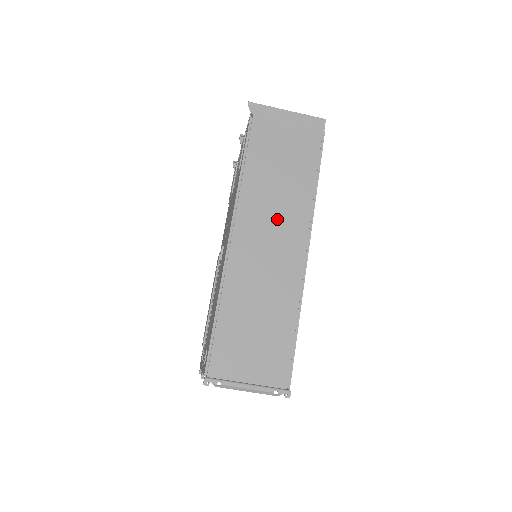
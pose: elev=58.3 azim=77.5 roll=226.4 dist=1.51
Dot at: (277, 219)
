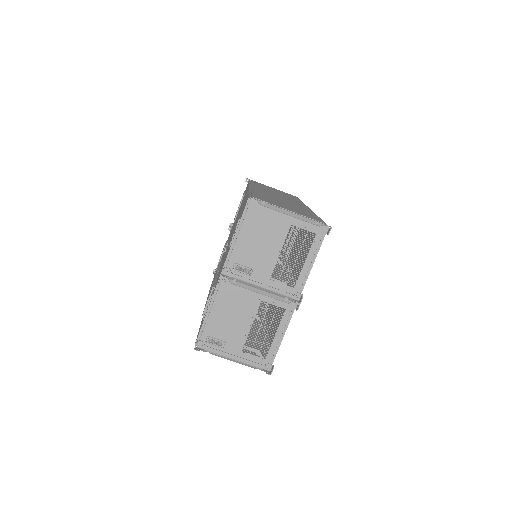
Dot at: occluded
